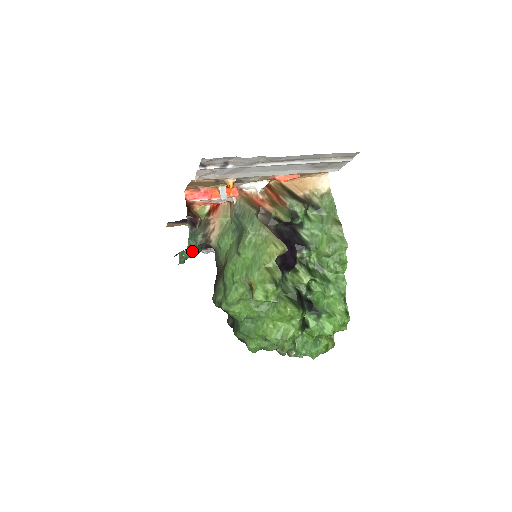
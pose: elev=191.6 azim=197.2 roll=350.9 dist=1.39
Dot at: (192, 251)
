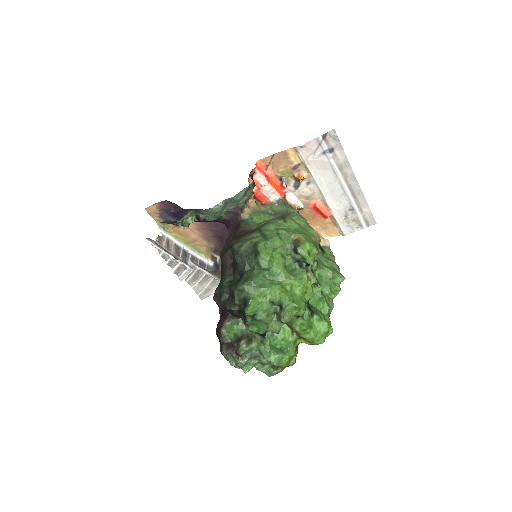
Dot at: (224, 207)
